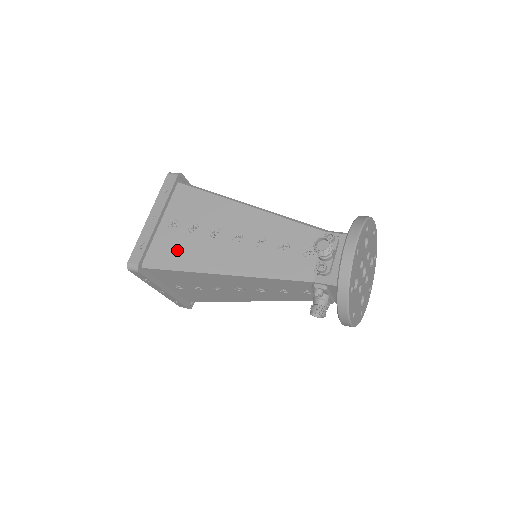
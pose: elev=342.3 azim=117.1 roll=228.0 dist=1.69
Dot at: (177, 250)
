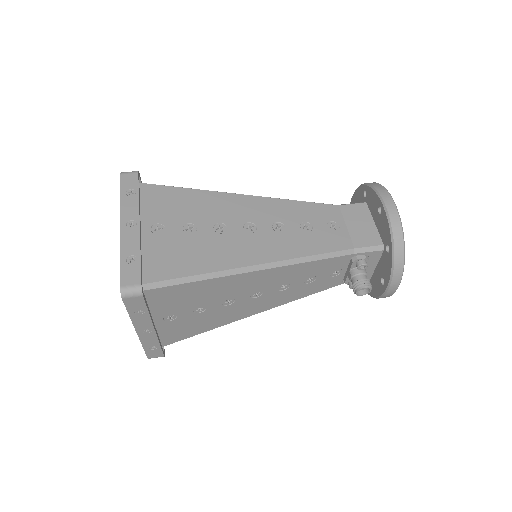
Dot at: (193, 327)
